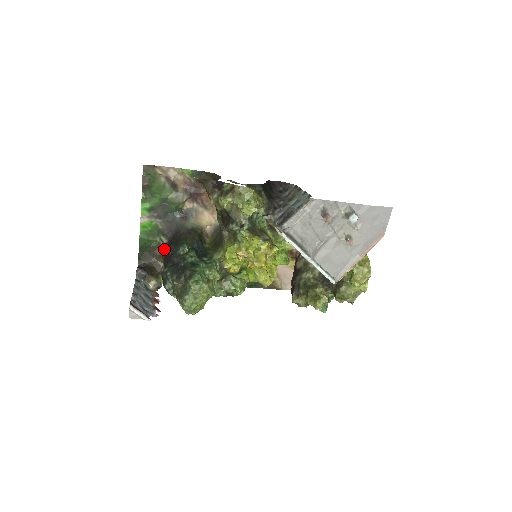
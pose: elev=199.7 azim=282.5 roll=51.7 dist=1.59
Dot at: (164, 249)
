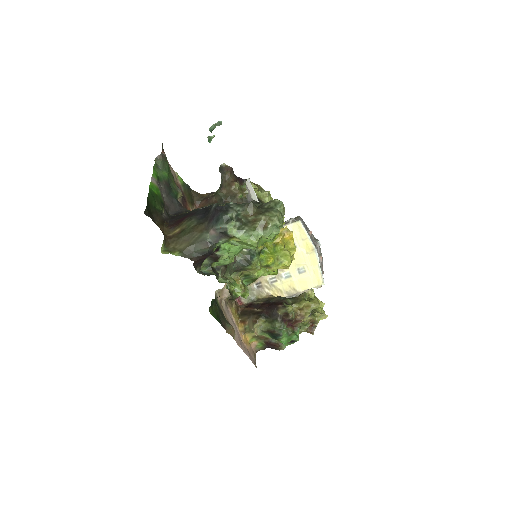
Dot at: (165, 220)
